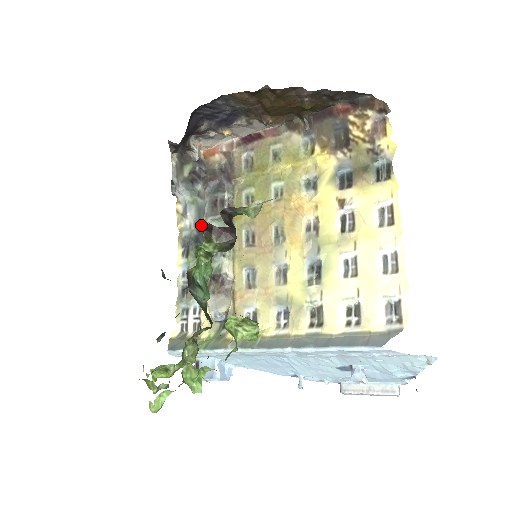
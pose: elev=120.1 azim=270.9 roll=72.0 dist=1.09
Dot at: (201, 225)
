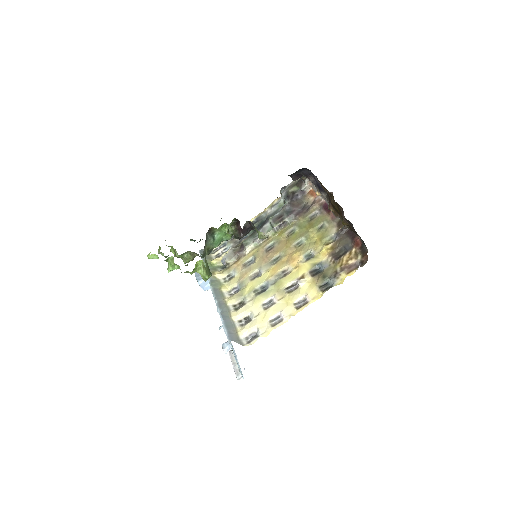
Dot at: (267, 219)
